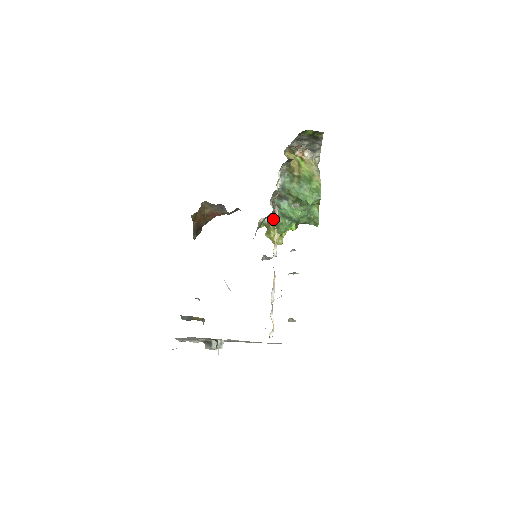
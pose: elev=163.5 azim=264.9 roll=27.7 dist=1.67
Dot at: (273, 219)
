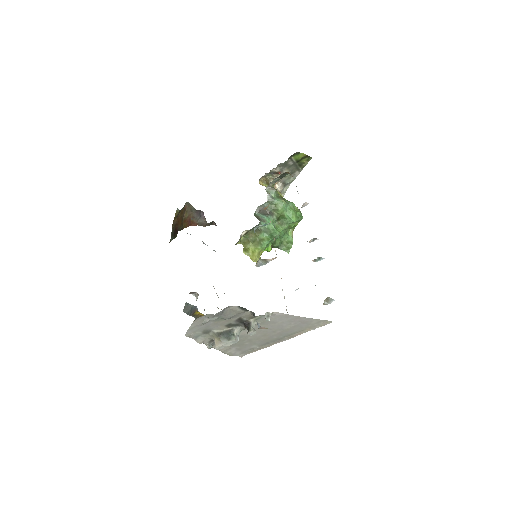
Dot at: (254, 234)
